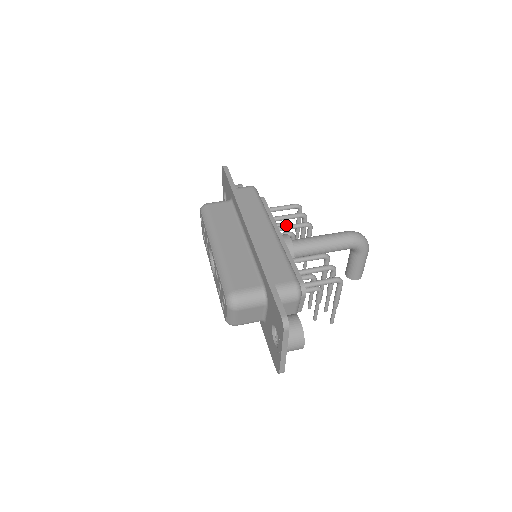
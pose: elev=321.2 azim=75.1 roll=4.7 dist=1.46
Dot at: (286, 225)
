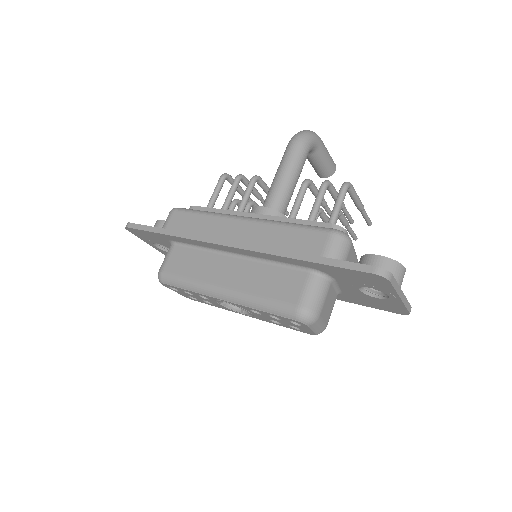
Dot at: (241, 202)
